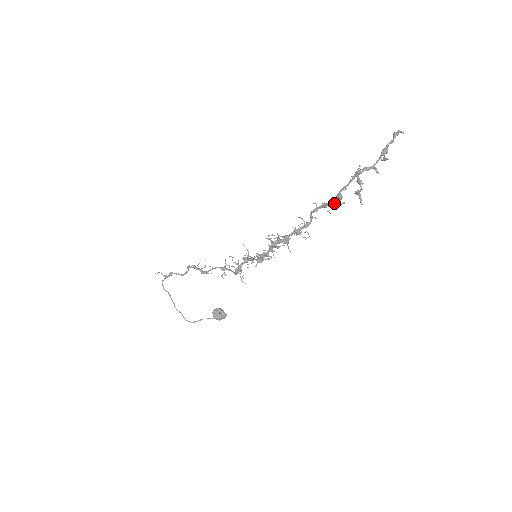
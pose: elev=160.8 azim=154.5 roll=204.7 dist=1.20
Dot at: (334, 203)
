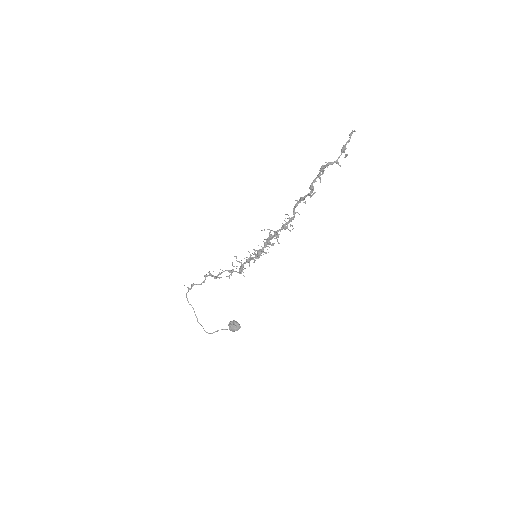
Dot at: (308, 194)
